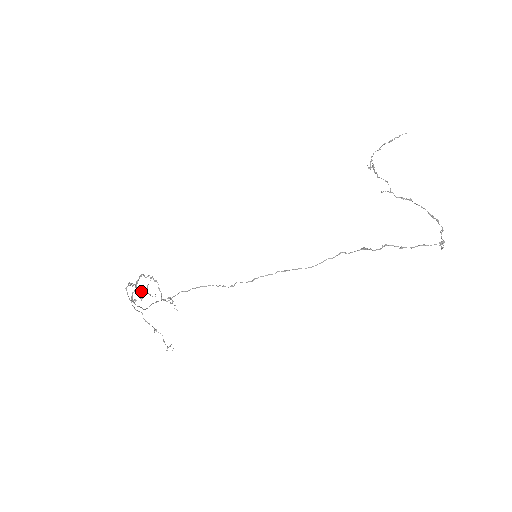
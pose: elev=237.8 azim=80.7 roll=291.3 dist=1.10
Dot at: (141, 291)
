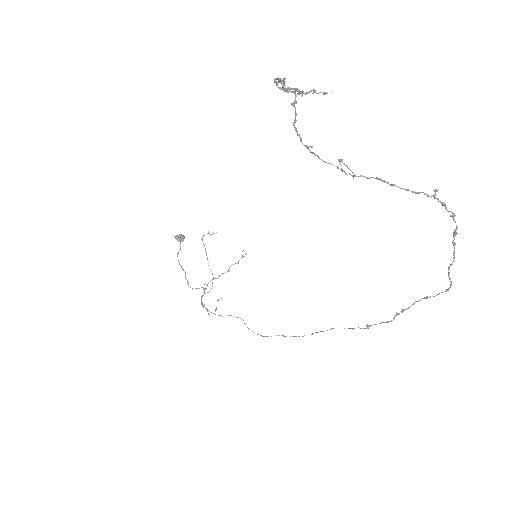
Dot at: (180, 241)
